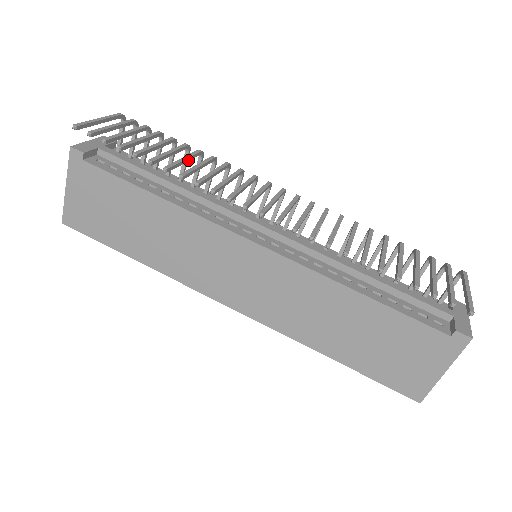
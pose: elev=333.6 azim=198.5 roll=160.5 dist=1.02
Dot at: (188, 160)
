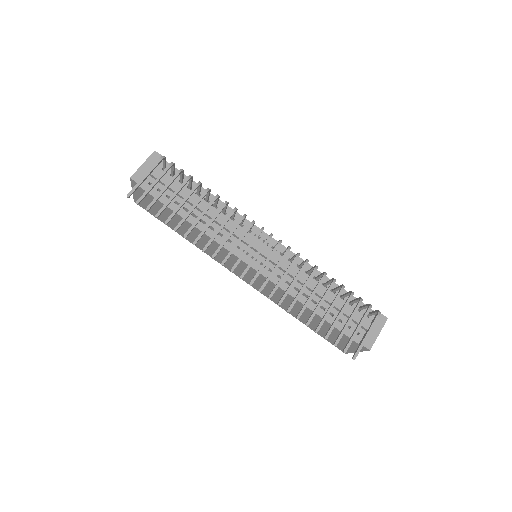
Dot at: (204, 214)
